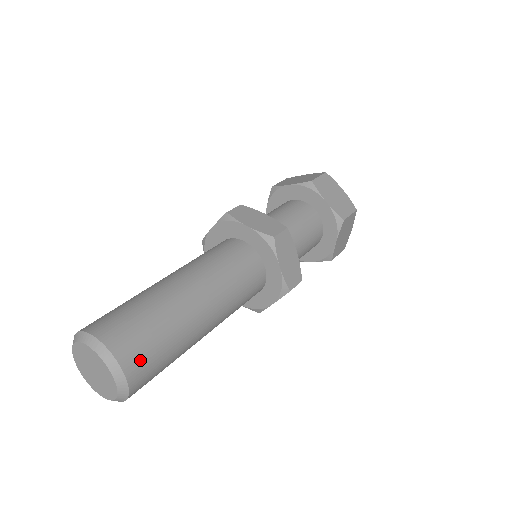
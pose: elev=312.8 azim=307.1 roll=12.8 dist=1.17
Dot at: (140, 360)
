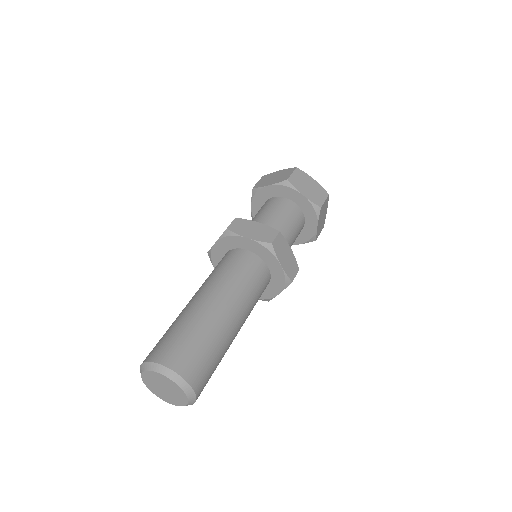
Dot at: (199, 373)
